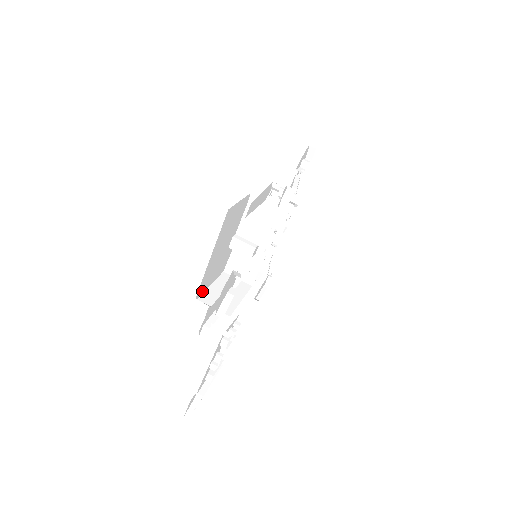
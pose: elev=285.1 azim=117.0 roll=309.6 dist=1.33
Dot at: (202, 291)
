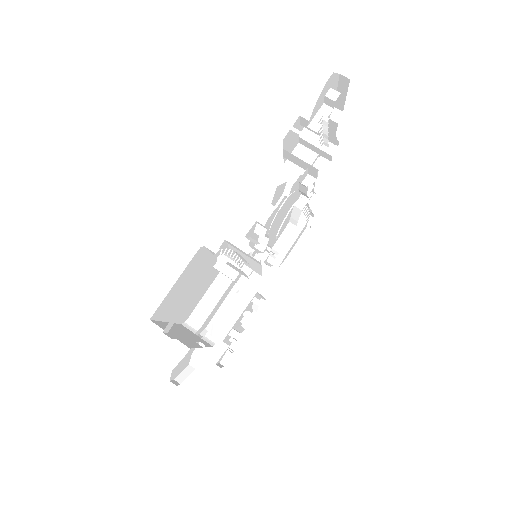
Dot at: (193, 308)
